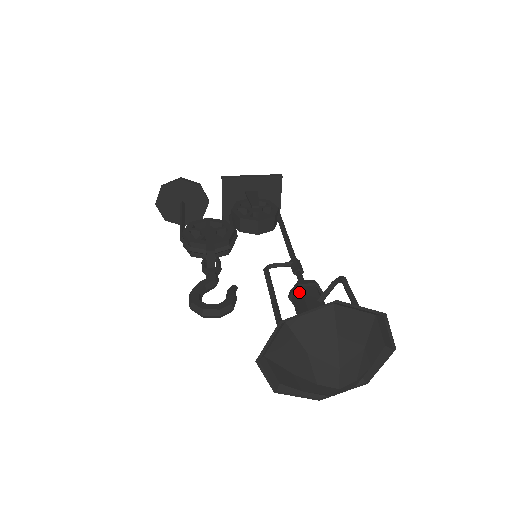
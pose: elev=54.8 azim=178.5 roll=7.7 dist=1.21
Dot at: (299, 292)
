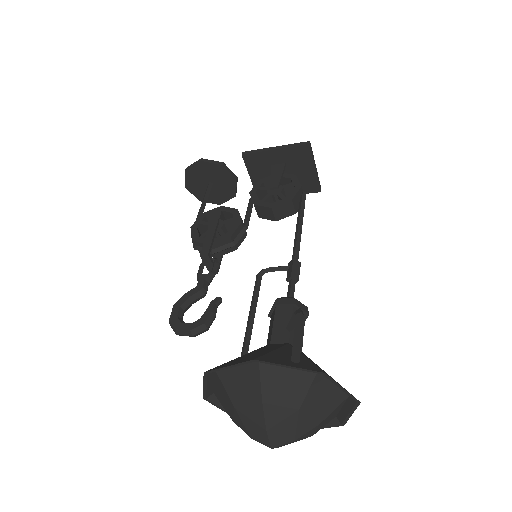
Dot at: (273, 314)
